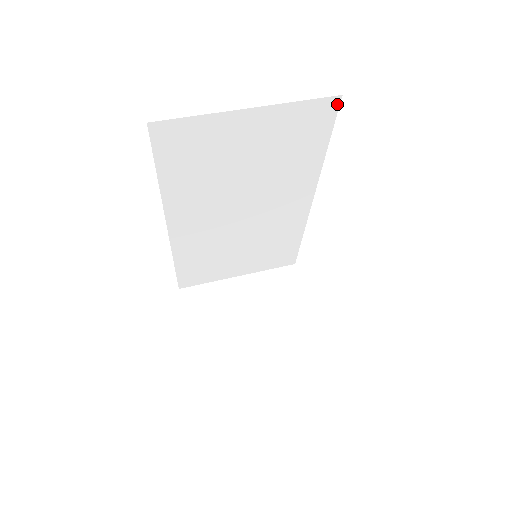
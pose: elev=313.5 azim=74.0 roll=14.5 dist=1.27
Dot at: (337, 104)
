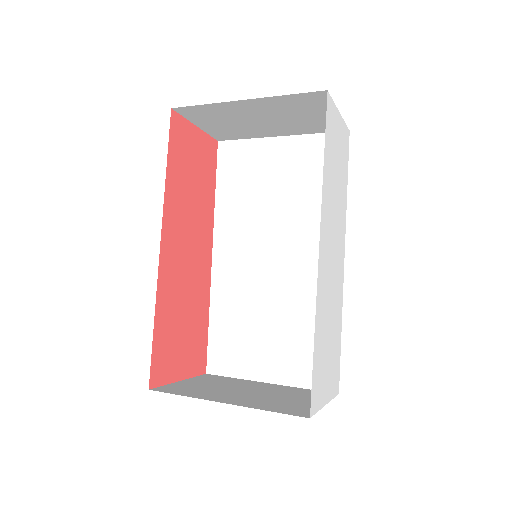
Dot at: occluded
